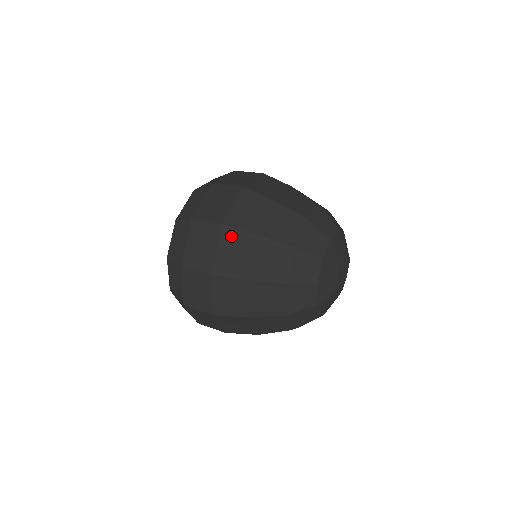
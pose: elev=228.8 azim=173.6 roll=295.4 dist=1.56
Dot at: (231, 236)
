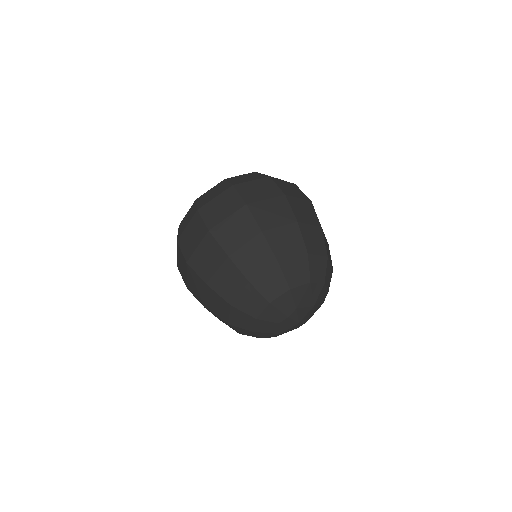
Dot at: (192, 274)
